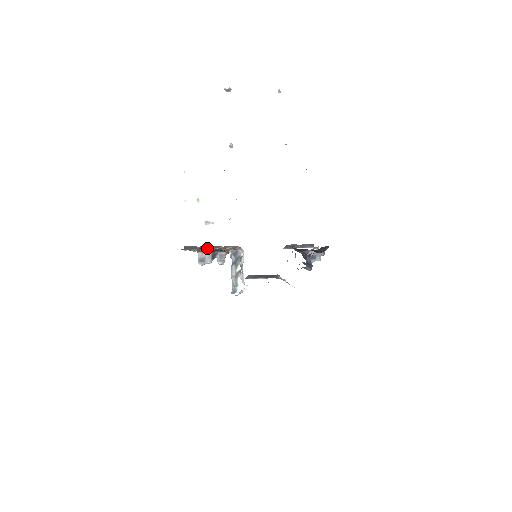
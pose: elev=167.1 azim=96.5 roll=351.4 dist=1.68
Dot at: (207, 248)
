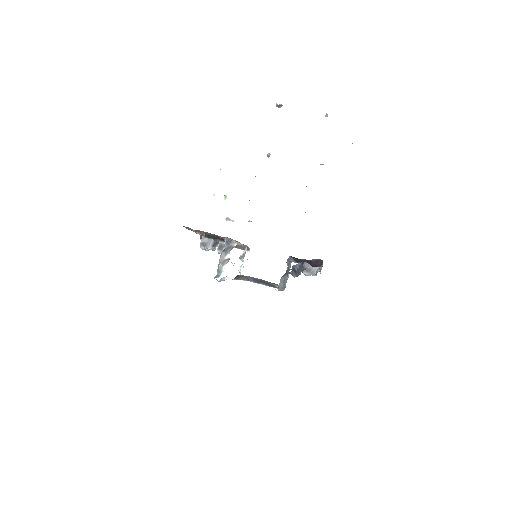
Dot at: occluded
